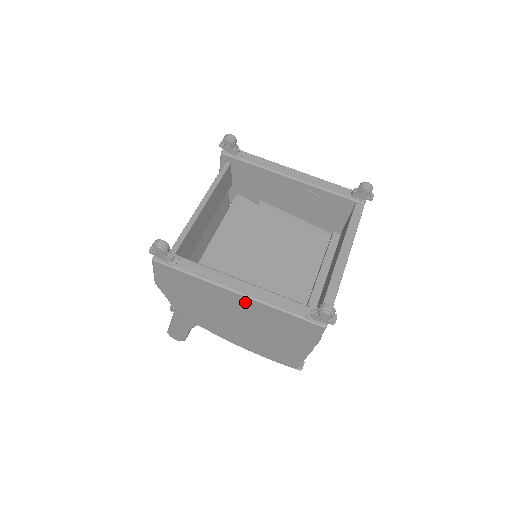
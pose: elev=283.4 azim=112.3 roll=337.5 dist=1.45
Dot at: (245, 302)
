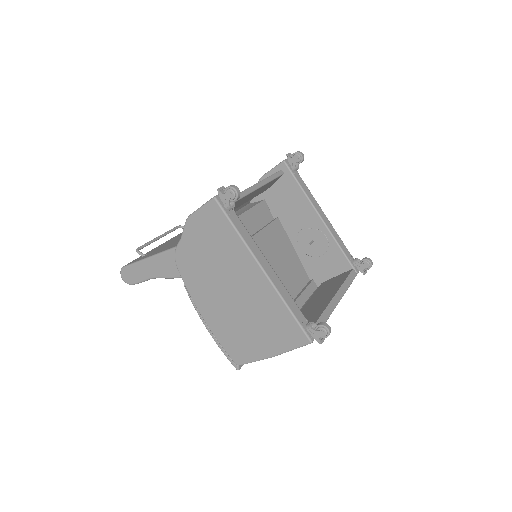
Dot at: (262, 283)
